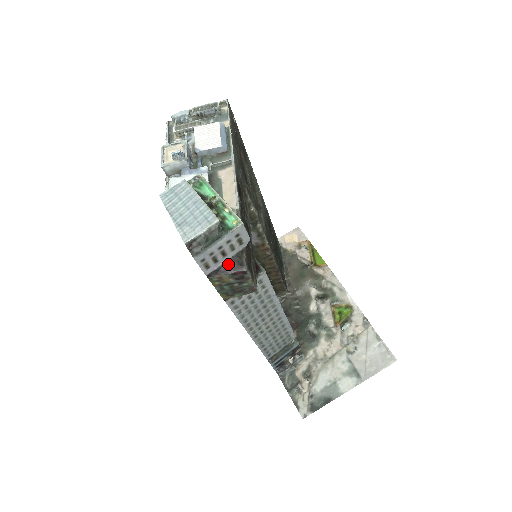
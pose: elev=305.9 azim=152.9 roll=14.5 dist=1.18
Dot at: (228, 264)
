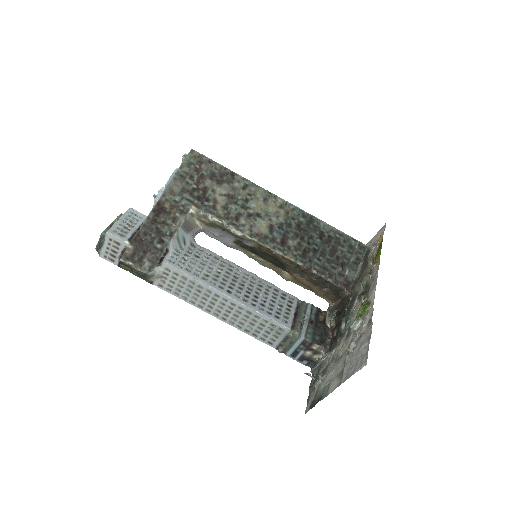
Dot at: occluded
